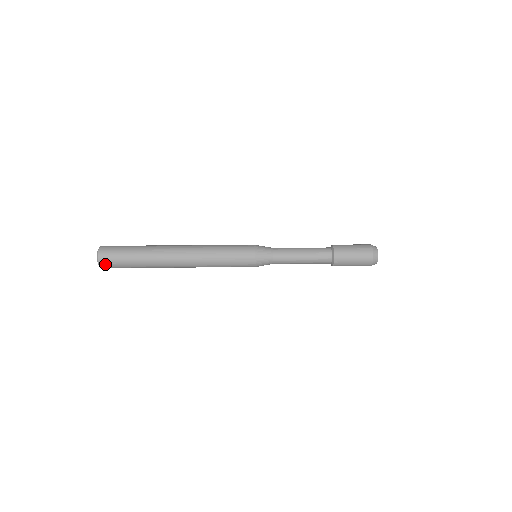
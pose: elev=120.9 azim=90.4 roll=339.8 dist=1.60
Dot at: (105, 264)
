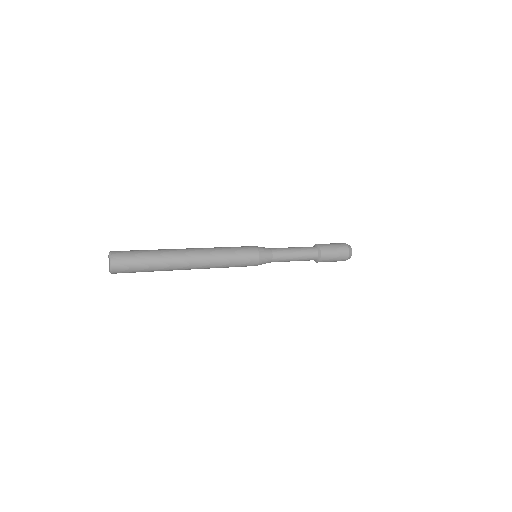
Dot at: (118, 270)
